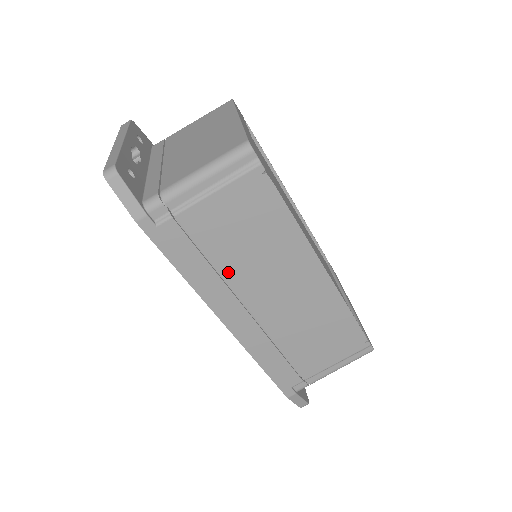
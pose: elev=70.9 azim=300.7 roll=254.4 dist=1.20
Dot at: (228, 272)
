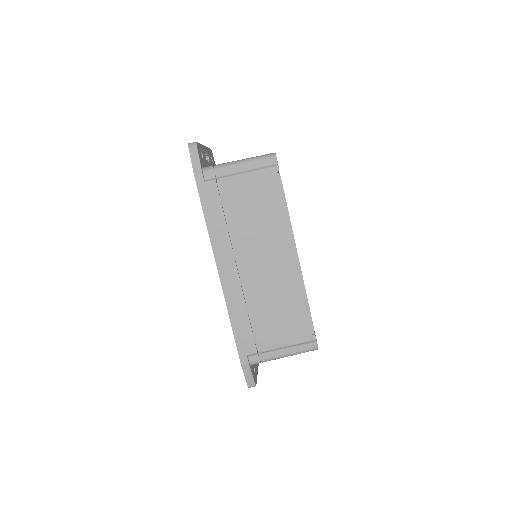
Dot at: (235, 232)
